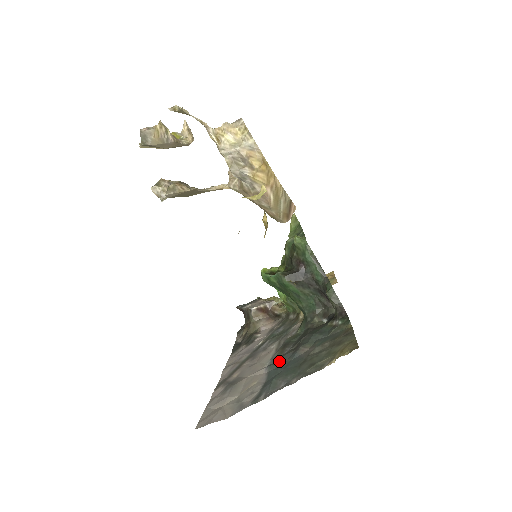
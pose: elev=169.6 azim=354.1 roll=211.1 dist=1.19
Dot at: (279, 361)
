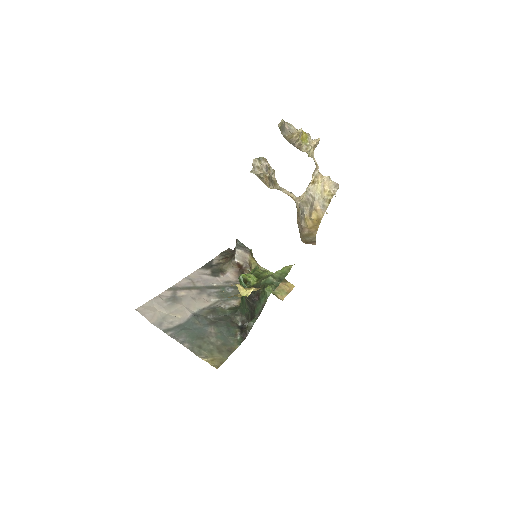
Dot at: (199, 319)
